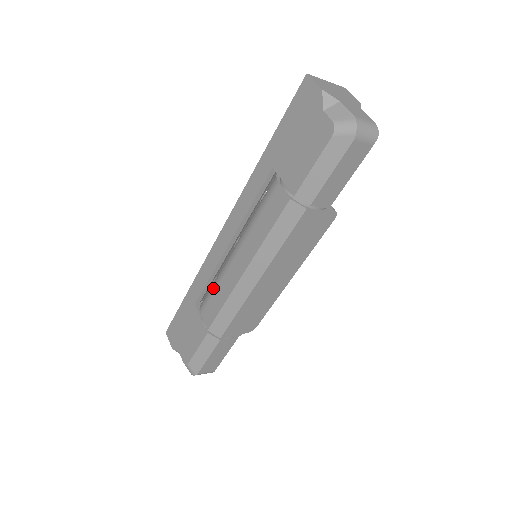
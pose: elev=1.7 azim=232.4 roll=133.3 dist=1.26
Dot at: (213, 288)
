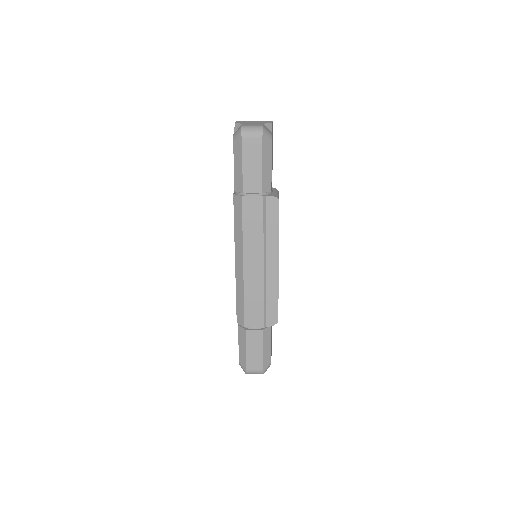
Dot at: occluded
